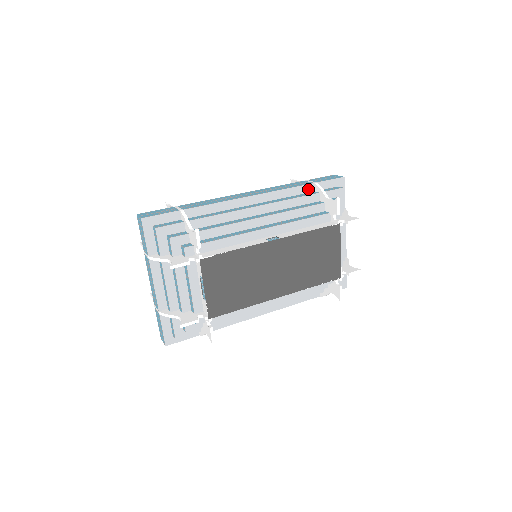
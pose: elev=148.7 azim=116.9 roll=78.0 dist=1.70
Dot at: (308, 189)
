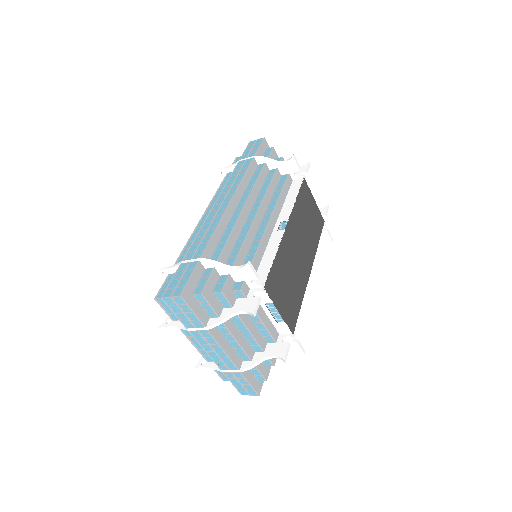
Dot at: (254, 166)
